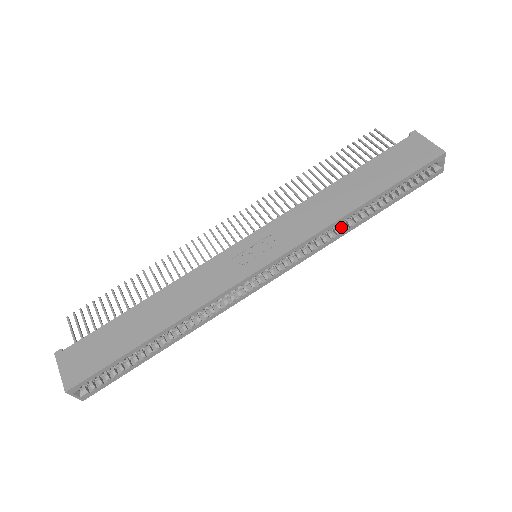
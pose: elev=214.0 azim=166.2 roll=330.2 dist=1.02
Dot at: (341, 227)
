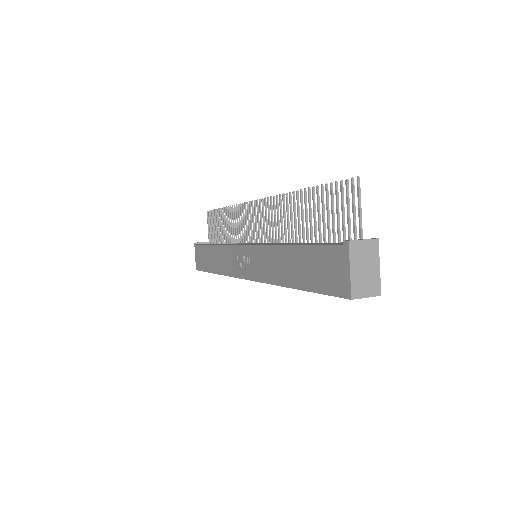
Dot at: occluded
